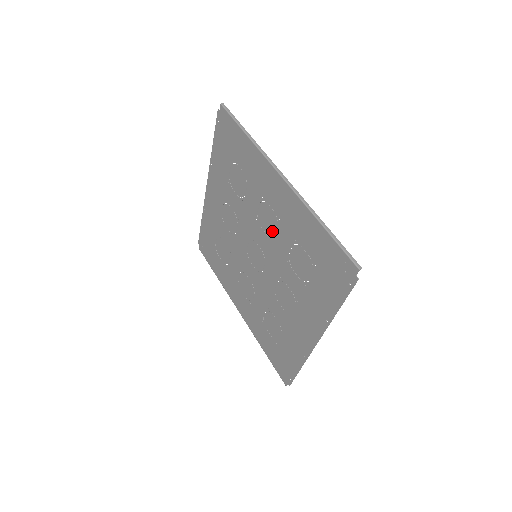
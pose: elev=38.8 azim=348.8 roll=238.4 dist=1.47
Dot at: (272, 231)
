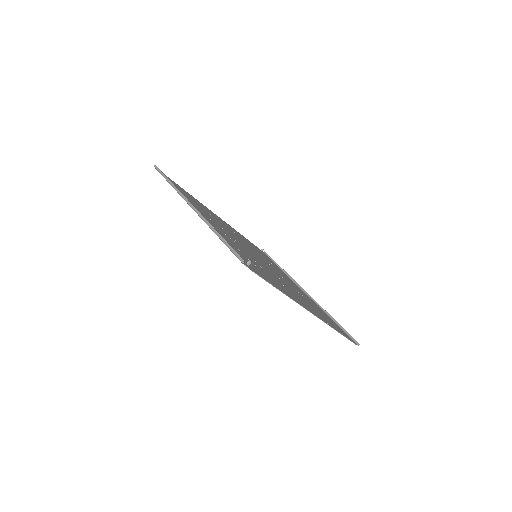
Dot at: occluded
